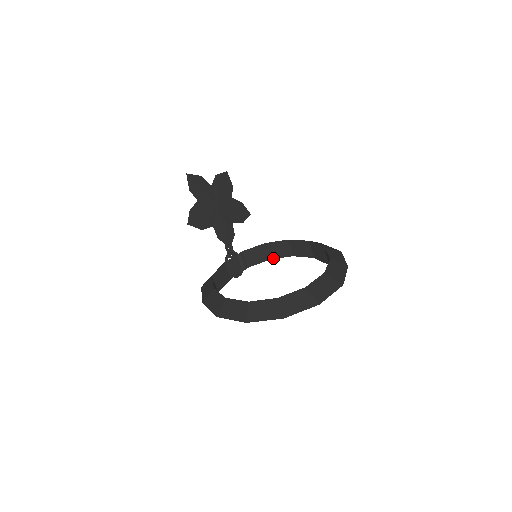
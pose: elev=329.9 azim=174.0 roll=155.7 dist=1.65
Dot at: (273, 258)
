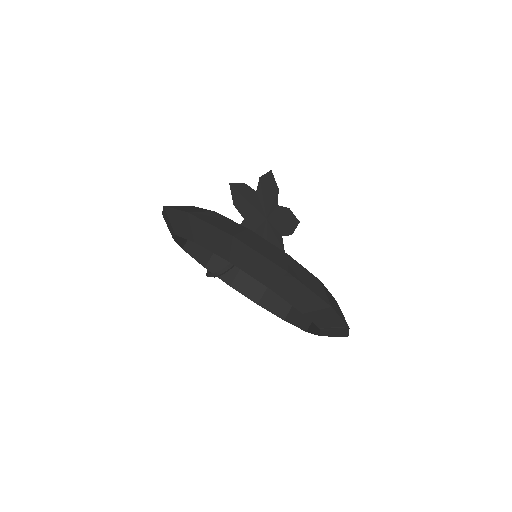
Dot at: (262, 305)
